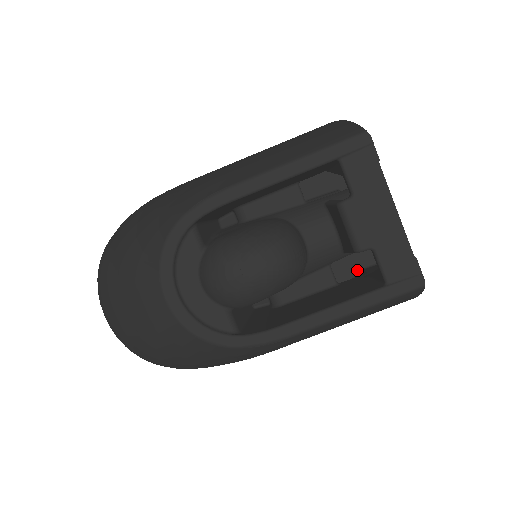
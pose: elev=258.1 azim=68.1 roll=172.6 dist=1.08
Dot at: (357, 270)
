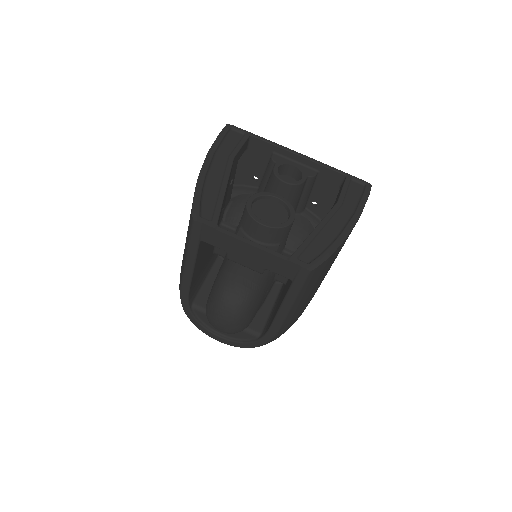
Dot at: (338, 189)
